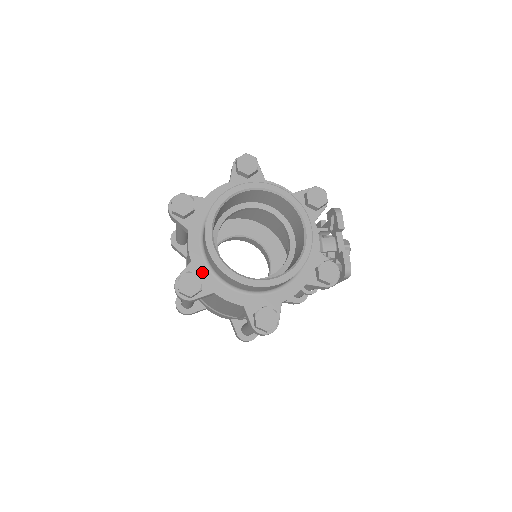
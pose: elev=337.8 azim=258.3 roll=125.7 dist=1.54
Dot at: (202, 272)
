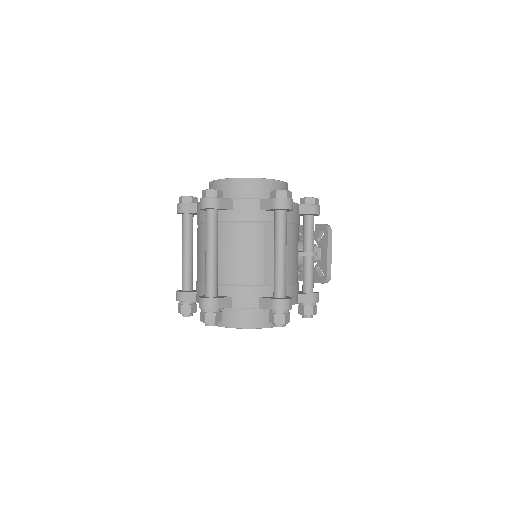
Dot at: occluded
